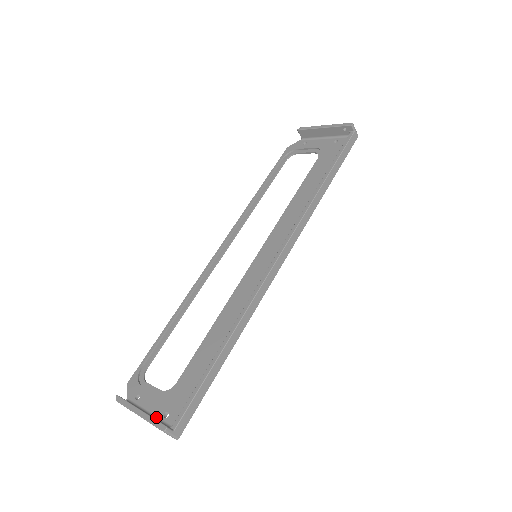
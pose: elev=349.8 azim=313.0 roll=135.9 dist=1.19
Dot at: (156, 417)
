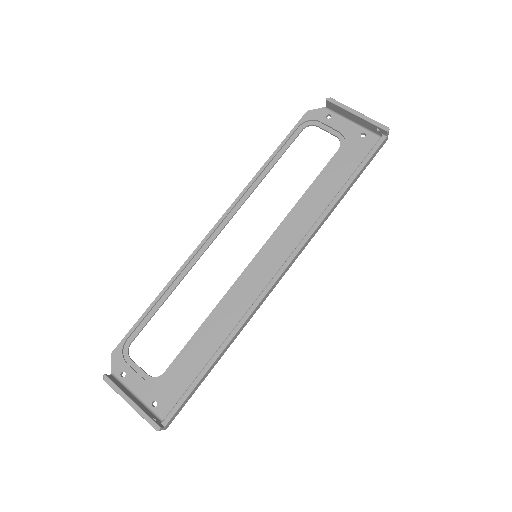
Dot at: (144, 403)
